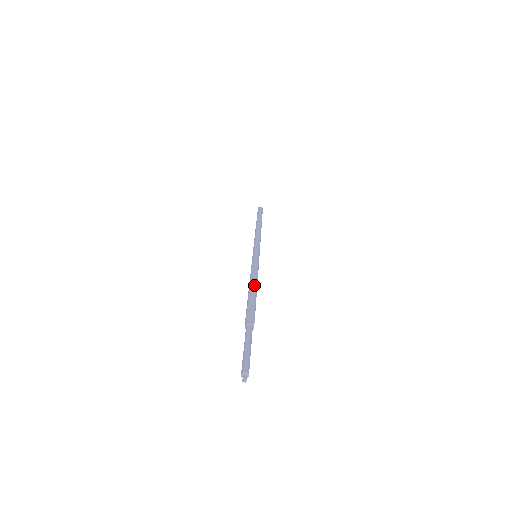
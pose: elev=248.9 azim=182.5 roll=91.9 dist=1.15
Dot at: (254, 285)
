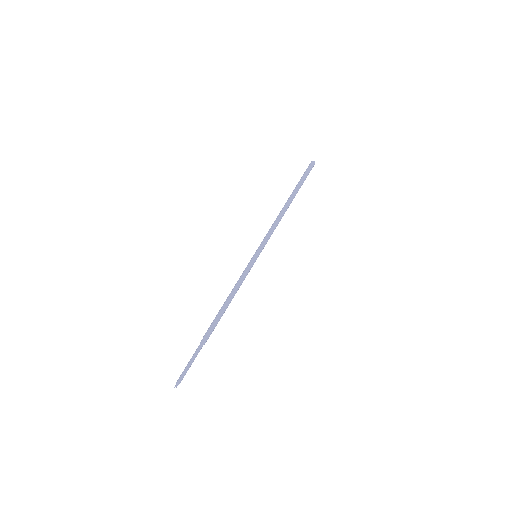
Dot at: (229, 302)
